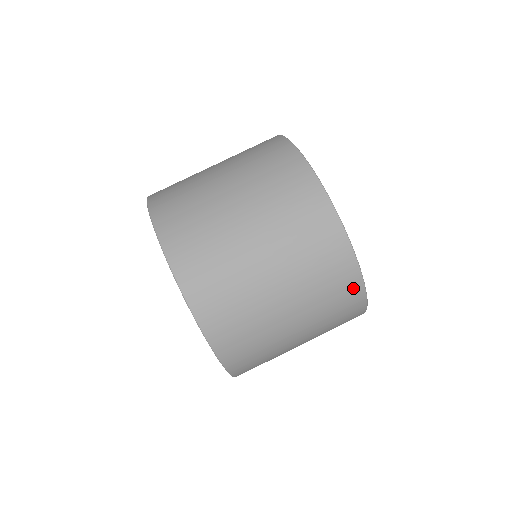
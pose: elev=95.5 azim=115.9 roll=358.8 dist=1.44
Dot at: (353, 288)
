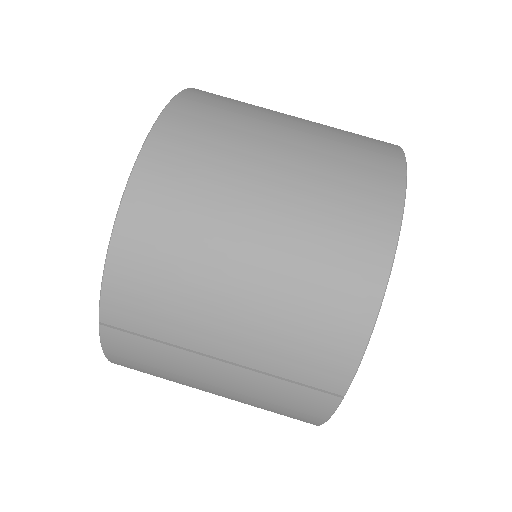
Dot at: (372, 255)
